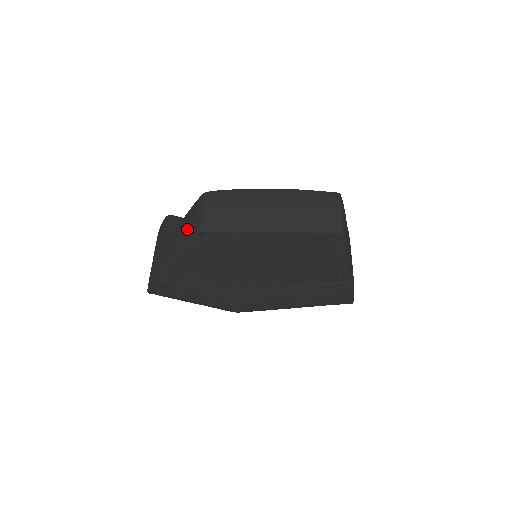
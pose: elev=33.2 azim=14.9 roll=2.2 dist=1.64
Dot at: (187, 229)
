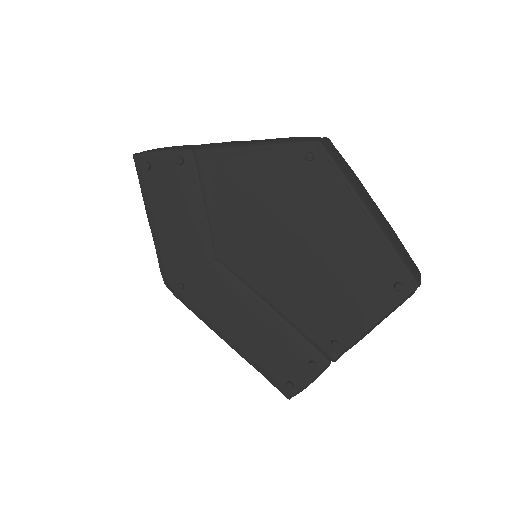
Dot at: (285, 138)
